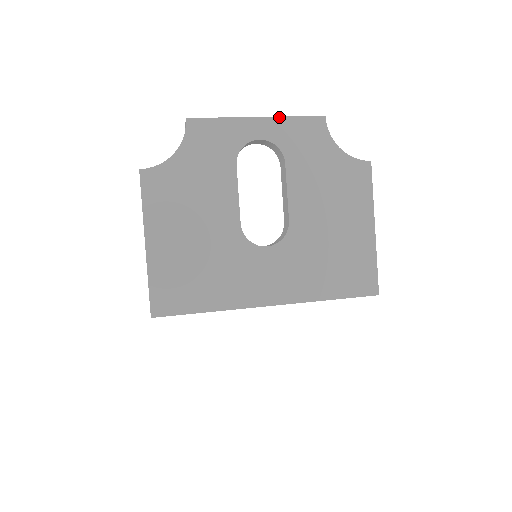
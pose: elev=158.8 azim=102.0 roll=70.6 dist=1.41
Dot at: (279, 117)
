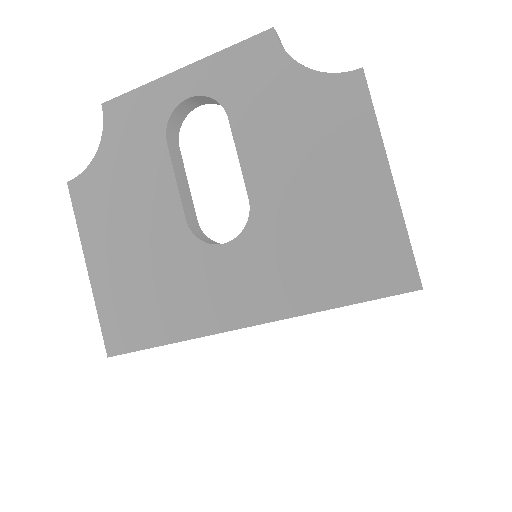
Dot at: (208, 57)
